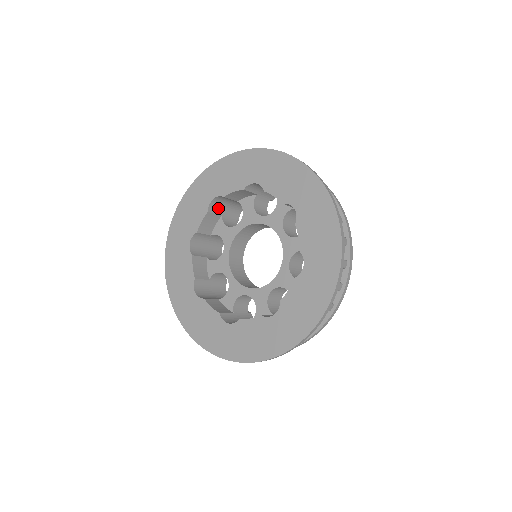
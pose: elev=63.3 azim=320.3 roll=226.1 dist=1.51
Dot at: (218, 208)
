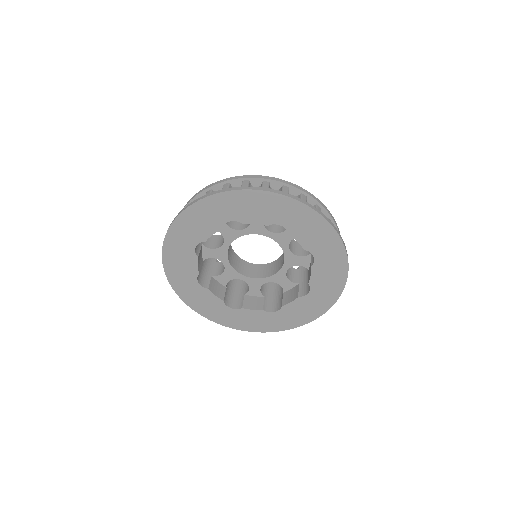
Dot at: occluded
